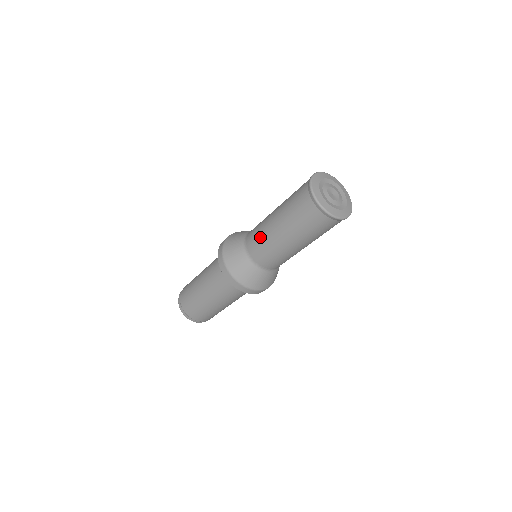
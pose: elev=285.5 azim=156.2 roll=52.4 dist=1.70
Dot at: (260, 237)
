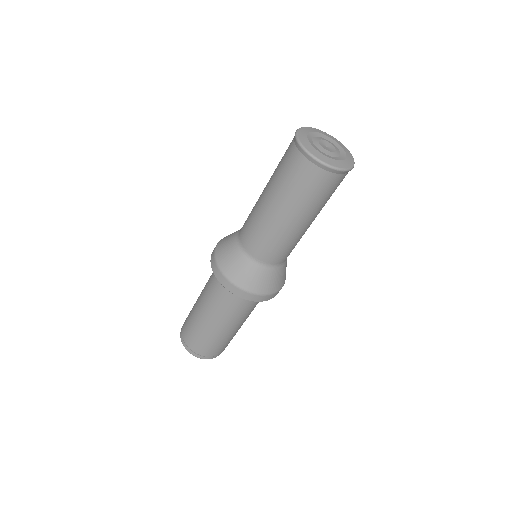
Dot at: (251, 219)
